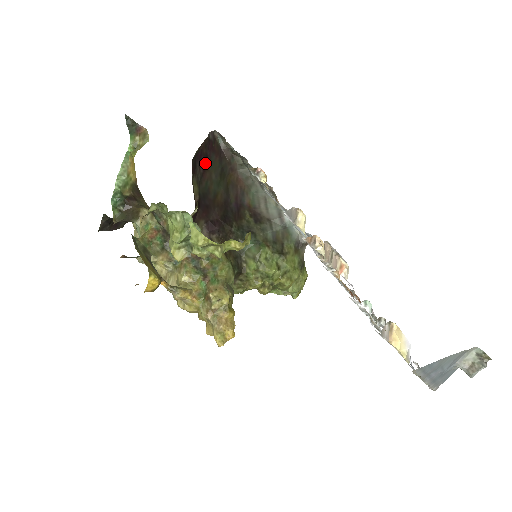
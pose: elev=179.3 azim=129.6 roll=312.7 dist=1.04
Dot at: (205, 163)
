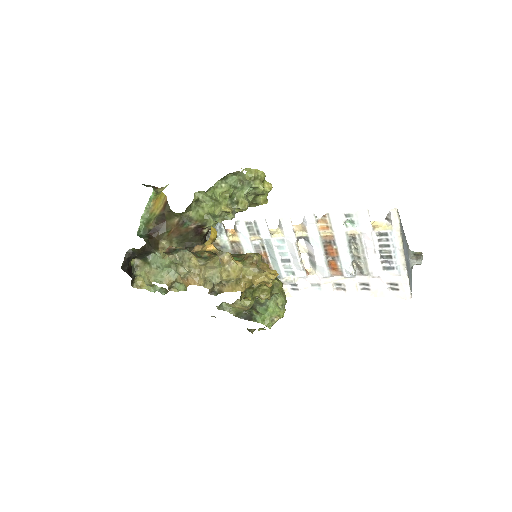
Dot at: occluded
